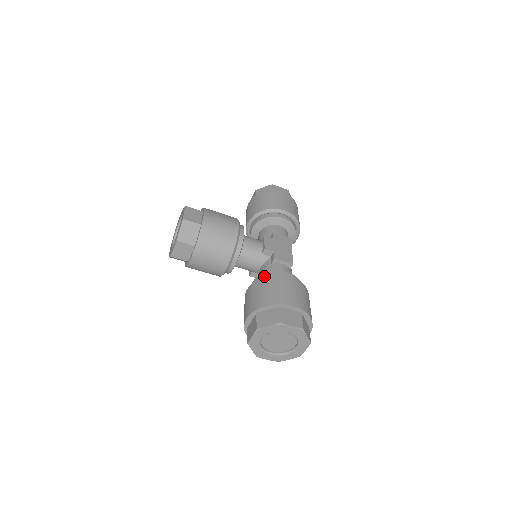
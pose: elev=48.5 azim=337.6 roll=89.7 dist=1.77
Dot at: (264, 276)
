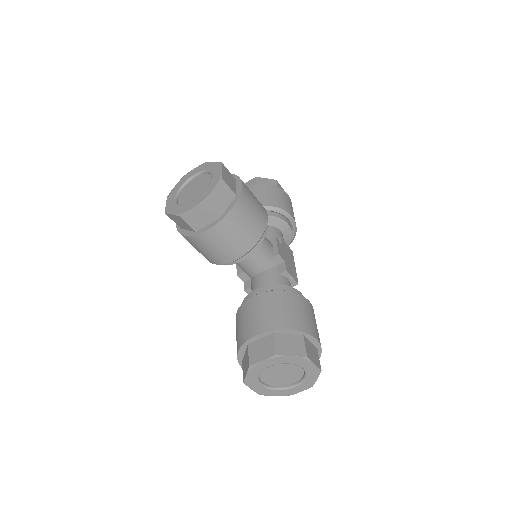
Dot at: (279, 288)
